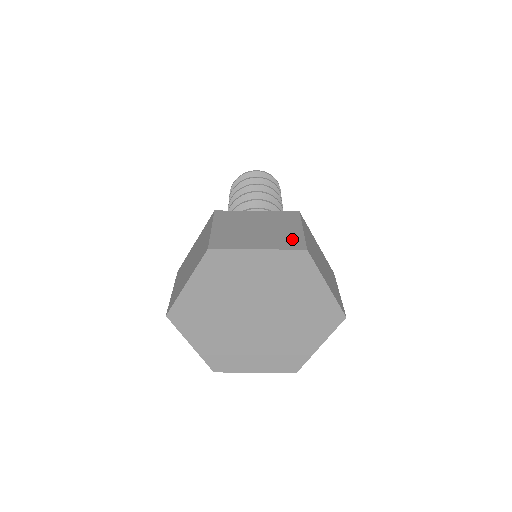
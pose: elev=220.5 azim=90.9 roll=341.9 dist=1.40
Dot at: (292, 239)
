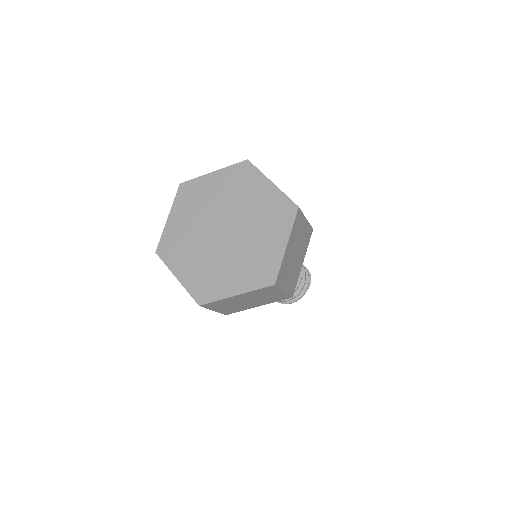
Dot at: occluded
